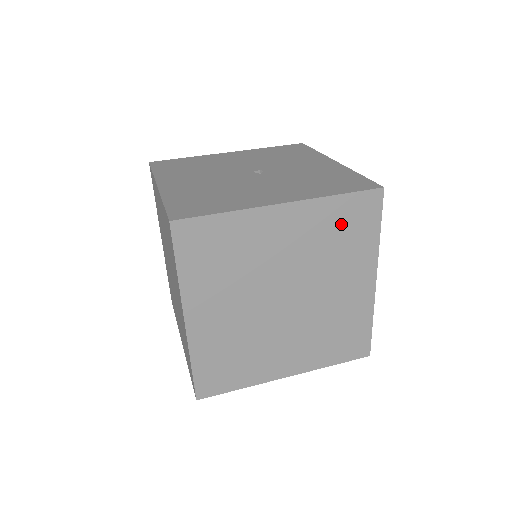
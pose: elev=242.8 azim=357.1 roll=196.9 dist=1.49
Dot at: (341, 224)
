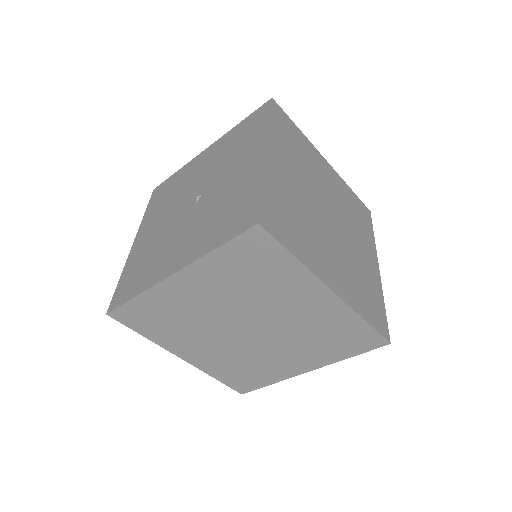
Dot at: (243, 267)
